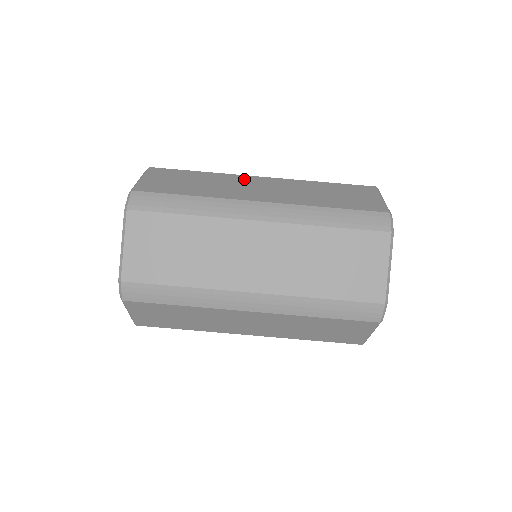
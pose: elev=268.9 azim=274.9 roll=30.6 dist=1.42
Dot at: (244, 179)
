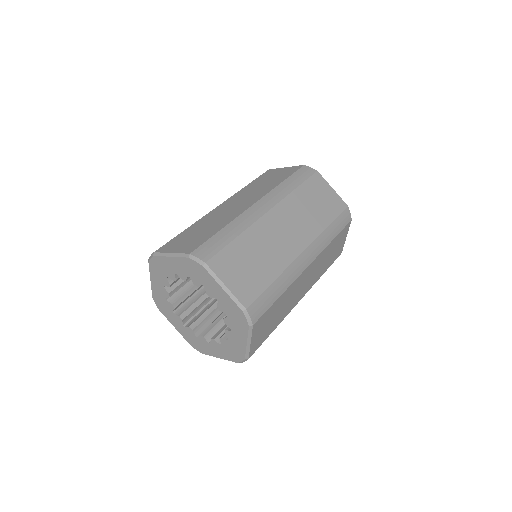
Dot at: occluded
